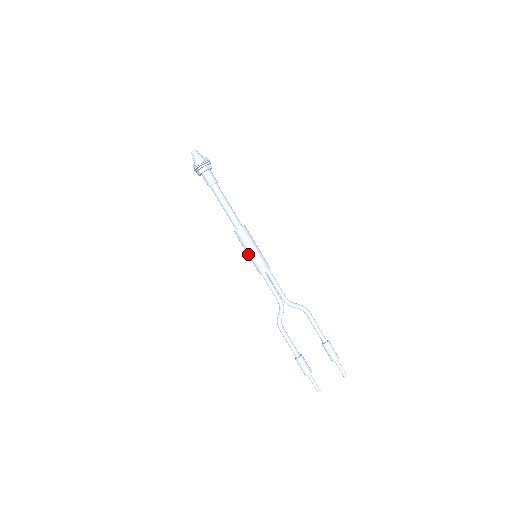
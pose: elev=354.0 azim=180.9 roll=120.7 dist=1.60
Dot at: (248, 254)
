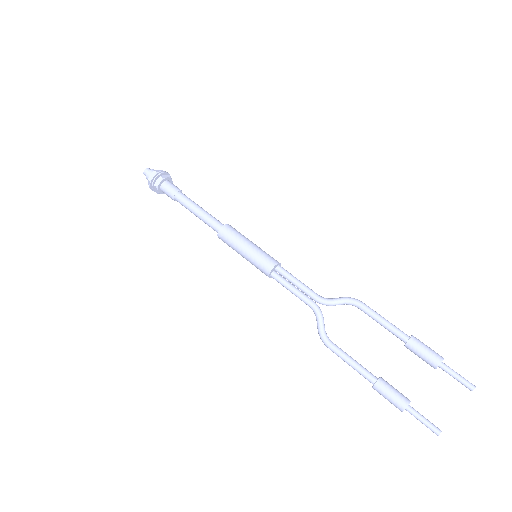
Dot at: (243, 256)
